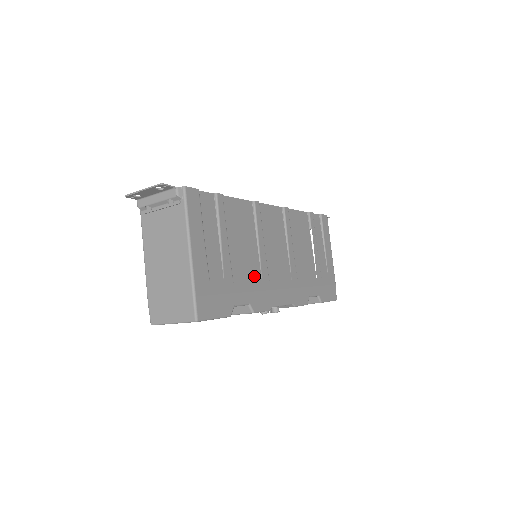
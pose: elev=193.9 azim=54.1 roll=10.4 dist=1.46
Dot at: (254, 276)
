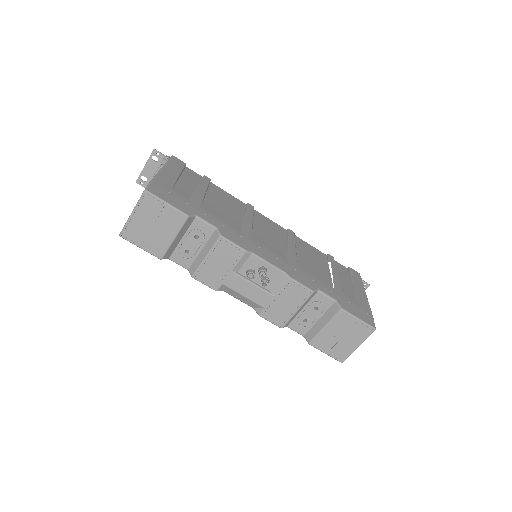
Dot at: (231, 223)
